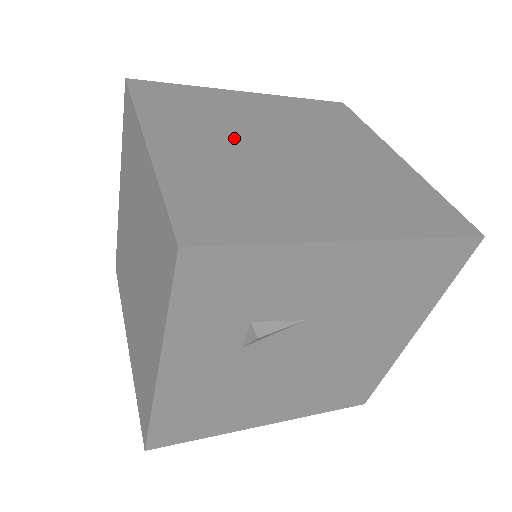
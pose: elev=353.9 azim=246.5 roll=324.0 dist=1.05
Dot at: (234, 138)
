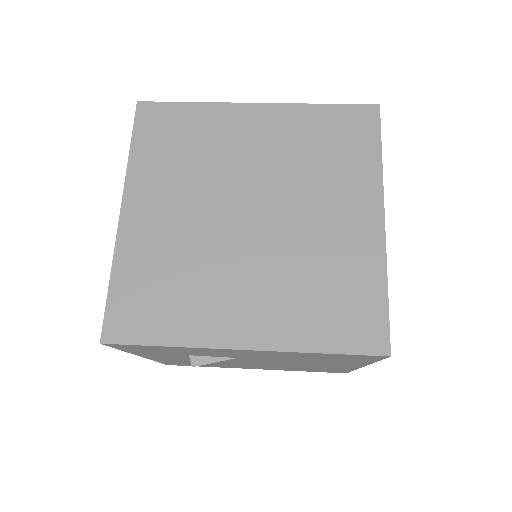
Dot at: (202, 199)
